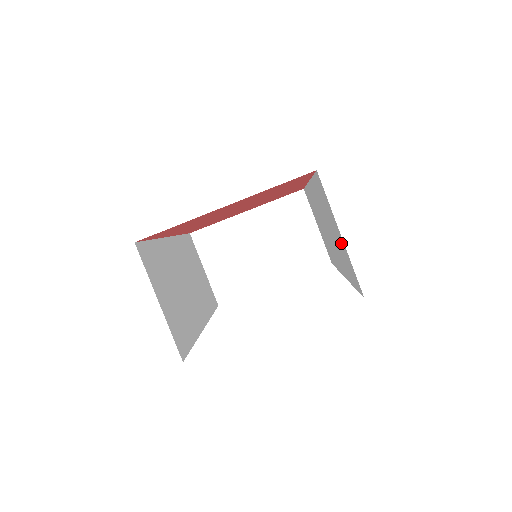
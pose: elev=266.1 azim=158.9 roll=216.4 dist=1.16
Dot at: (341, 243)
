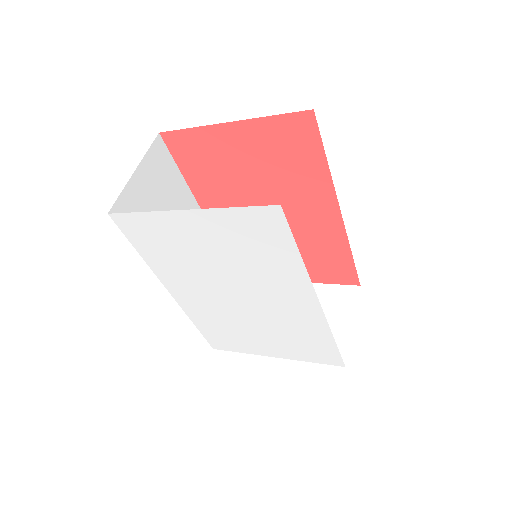
Dot at: occluded
